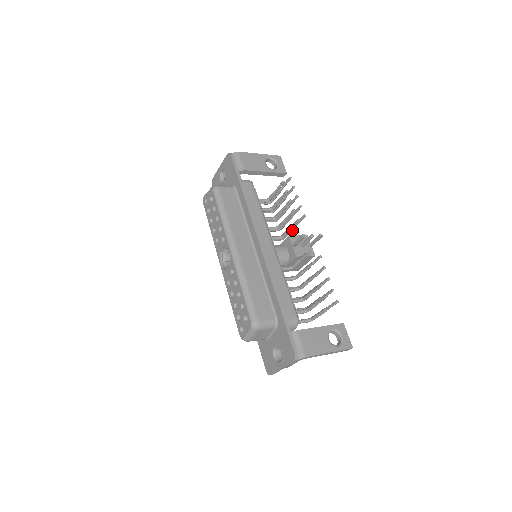
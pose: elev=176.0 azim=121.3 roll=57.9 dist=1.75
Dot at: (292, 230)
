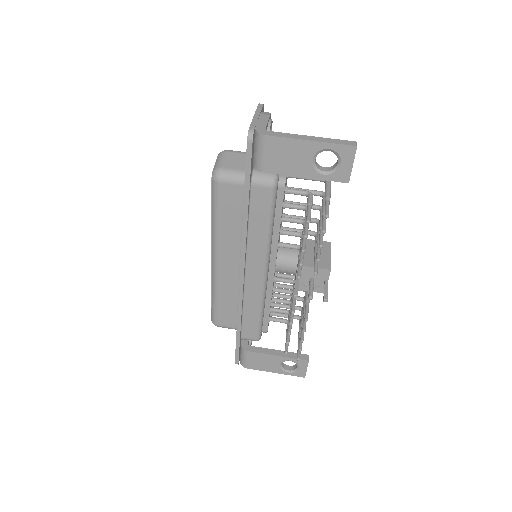
Dot at: occluded
